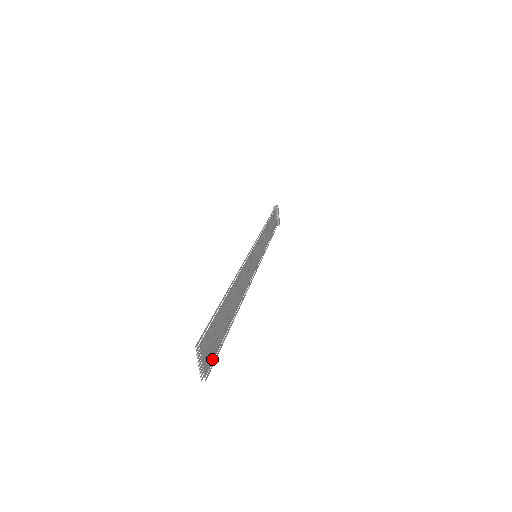
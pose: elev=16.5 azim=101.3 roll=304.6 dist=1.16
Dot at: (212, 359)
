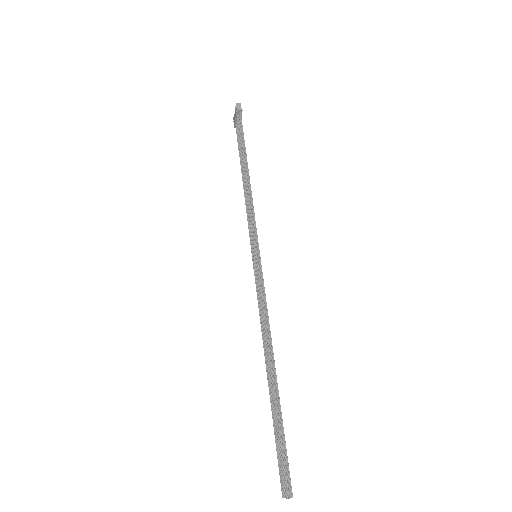
Dot at: occluded
